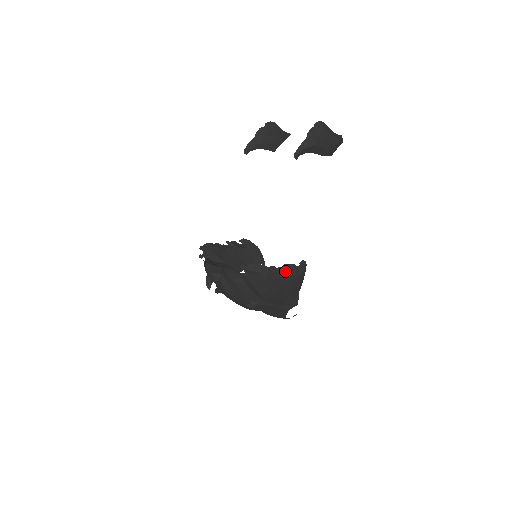
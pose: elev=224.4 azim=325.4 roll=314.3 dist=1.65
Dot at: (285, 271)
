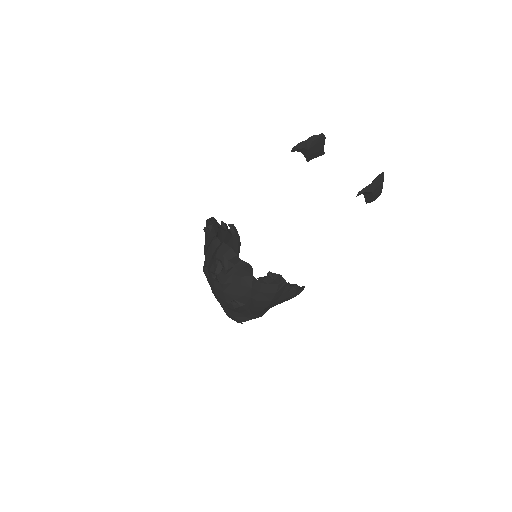
Dot at: (291, 290)
